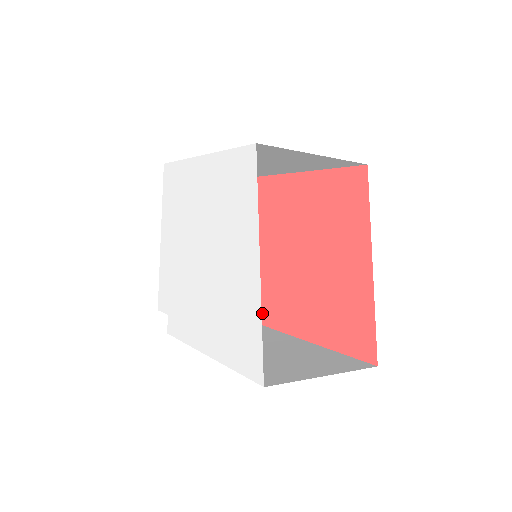
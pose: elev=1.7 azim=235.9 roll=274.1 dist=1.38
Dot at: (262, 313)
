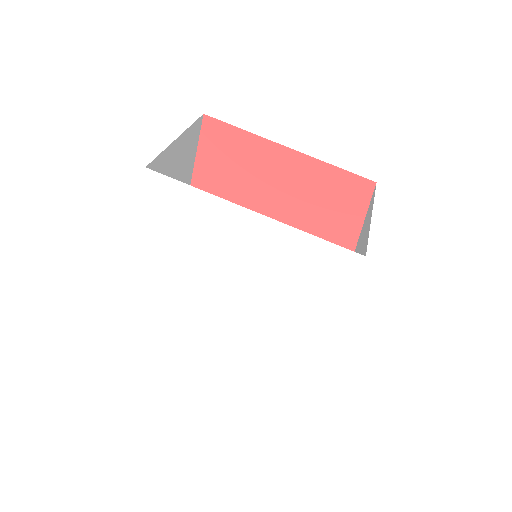
Dot at: occluded
